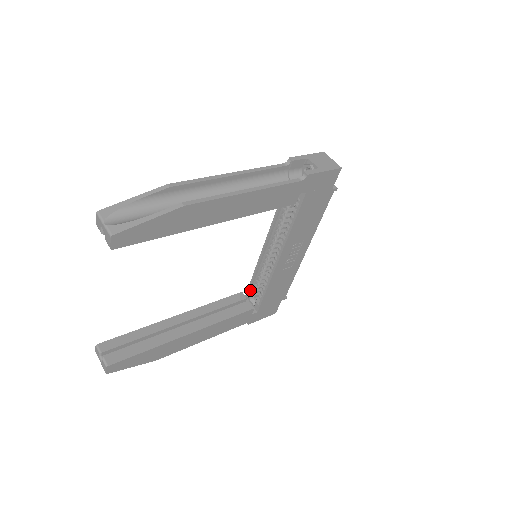
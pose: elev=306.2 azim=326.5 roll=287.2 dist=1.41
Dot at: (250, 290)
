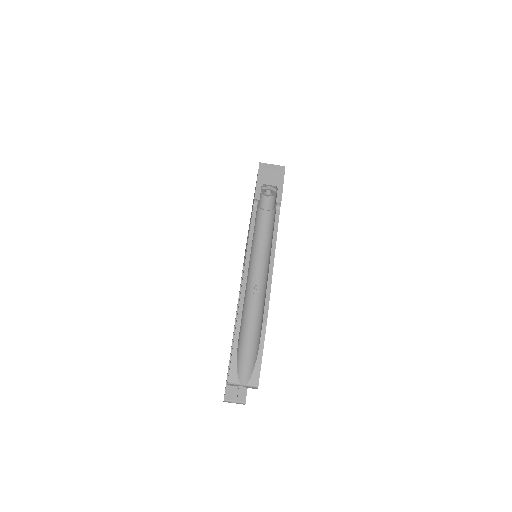
Dot at: occluded
